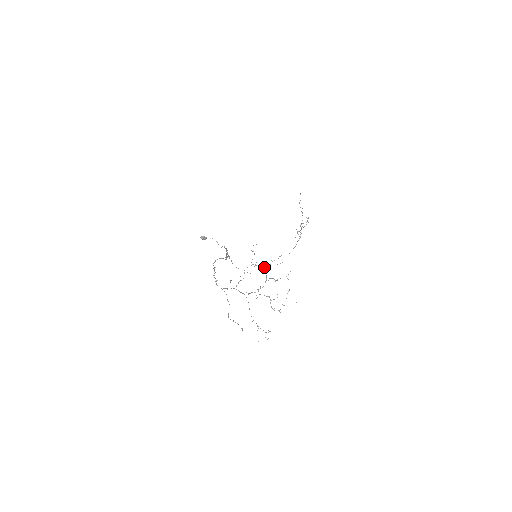
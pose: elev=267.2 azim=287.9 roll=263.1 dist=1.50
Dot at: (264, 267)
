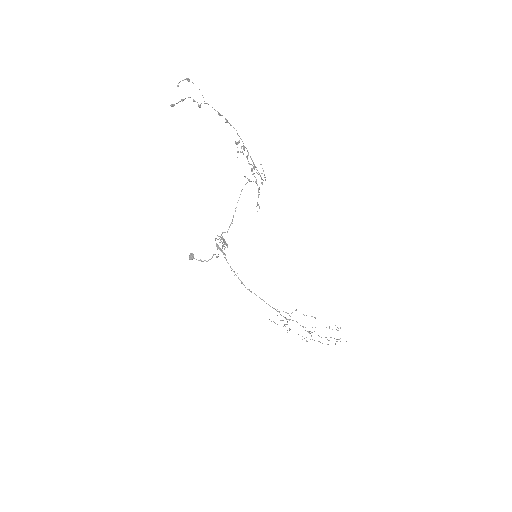
Dot at: occluded
